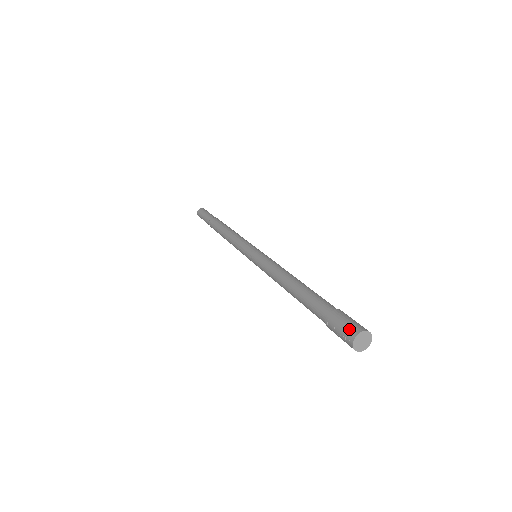
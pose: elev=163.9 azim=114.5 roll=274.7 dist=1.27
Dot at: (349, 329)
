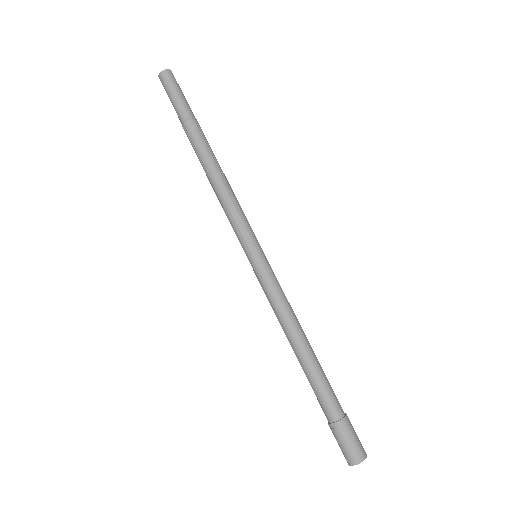
Dot at: (351, 454)
